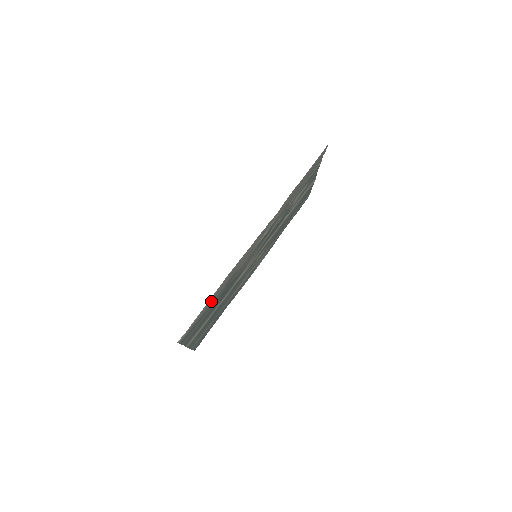
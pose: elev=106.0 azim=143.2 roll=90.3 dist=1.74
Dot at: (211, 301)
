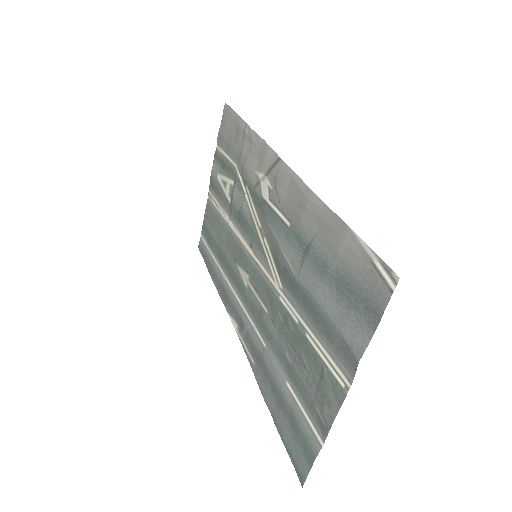
Dot at: (332, 239)
